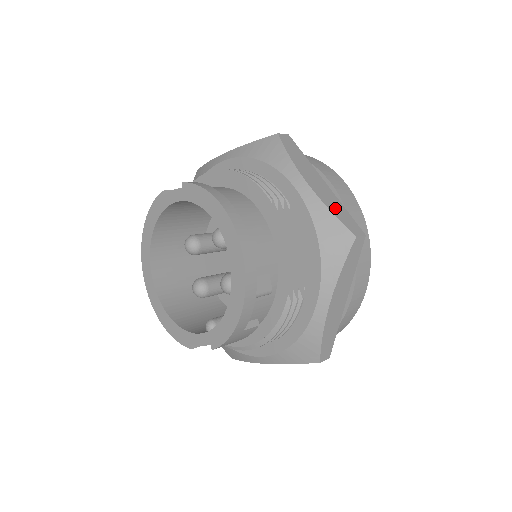
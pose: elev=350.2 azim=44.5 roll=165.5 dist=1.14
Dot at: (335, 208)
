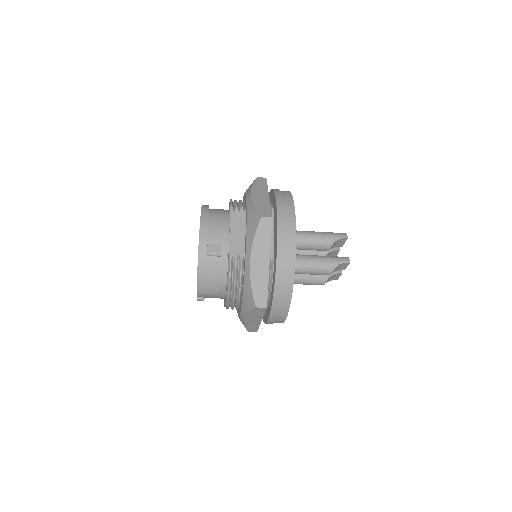
Dot at: (260, 205)
